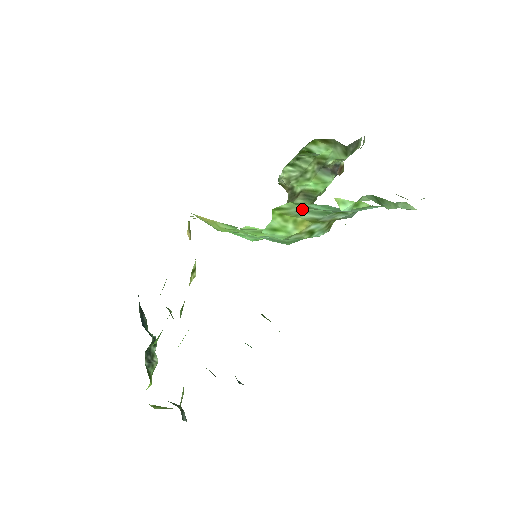
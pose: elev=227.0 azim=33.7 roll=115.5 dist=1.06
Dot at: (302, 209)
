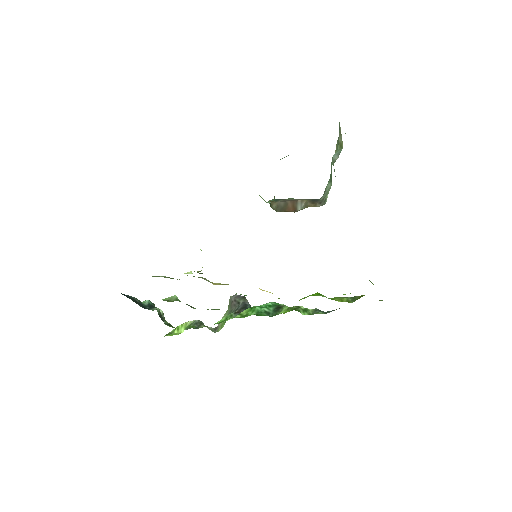
Dot at: occluded
